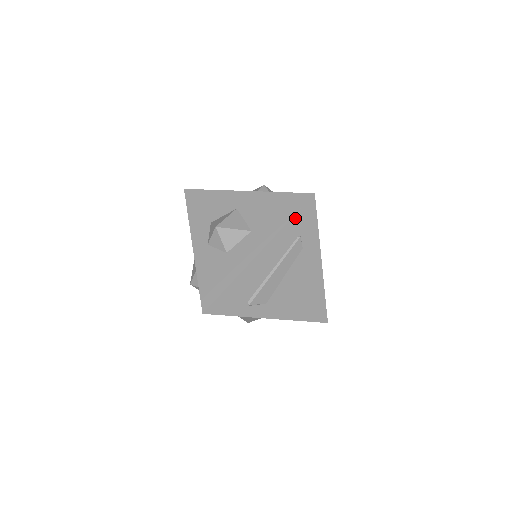
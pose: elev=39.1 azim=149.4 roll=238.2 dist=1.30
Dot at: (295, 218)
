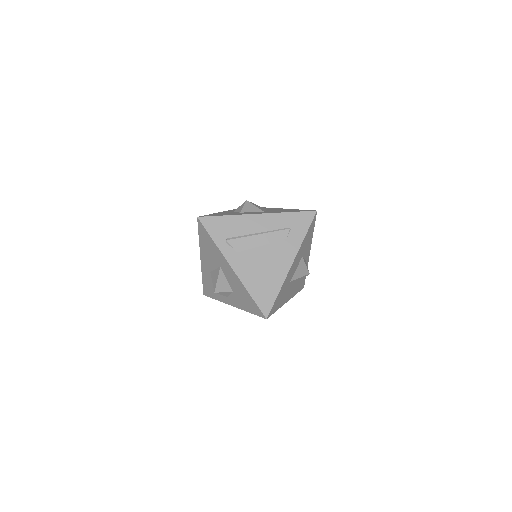
Dot at: (295, 214)
